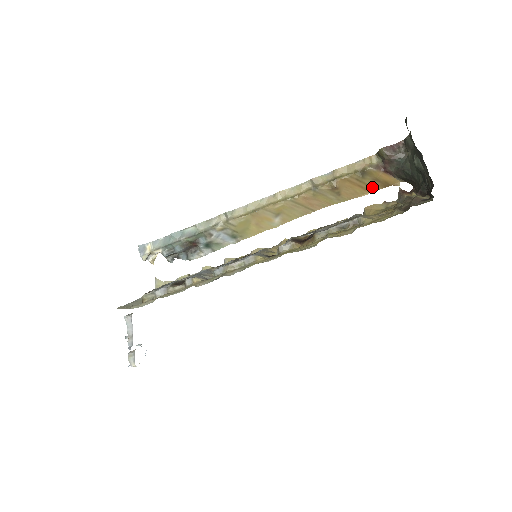
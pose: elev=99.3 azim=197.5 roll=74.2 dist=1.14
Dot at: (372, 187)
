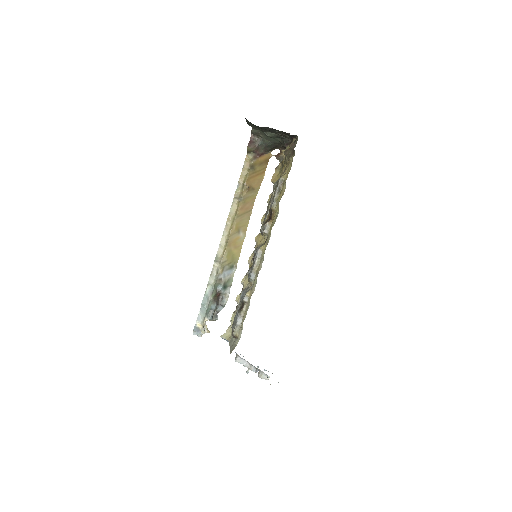
Dot at: (263, 169)
